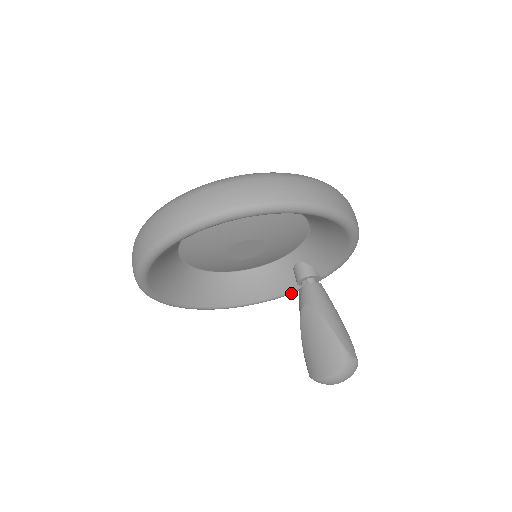
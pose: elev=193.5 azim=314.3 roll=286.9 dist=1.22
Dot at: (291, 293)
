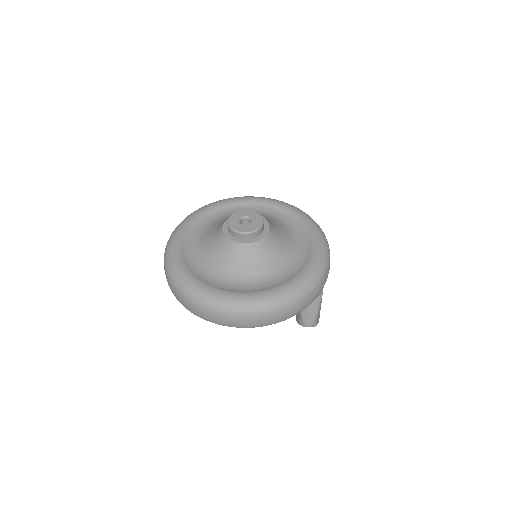
Dot at: occluded
